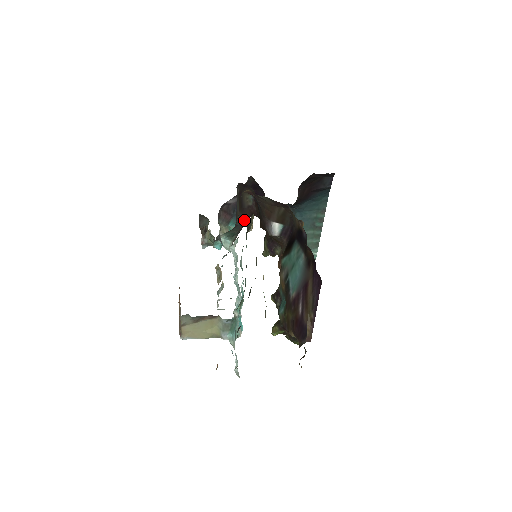
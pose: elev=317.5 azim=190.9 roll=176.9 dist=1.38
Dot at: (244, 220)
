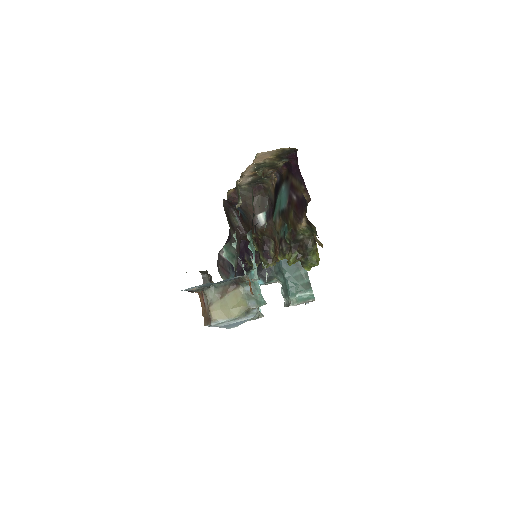
Dot at: (237, 239)
